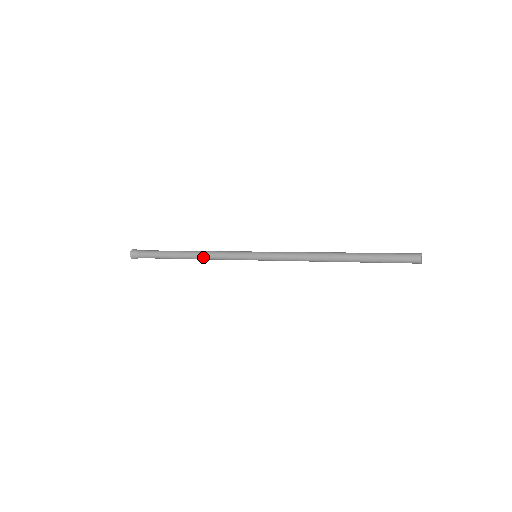
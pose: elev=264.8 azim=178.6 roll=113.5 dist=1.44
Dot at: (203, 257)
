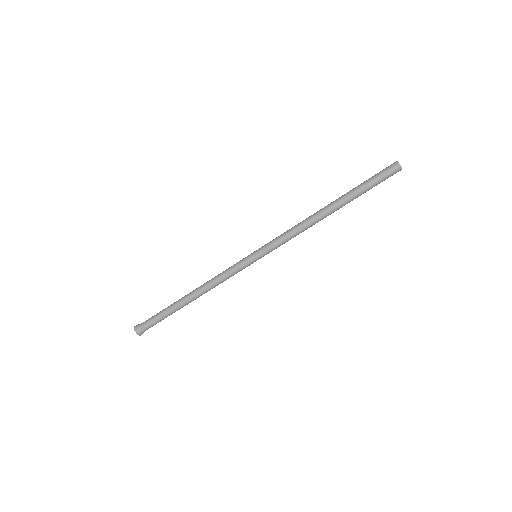
Dot at: (208, 288)
